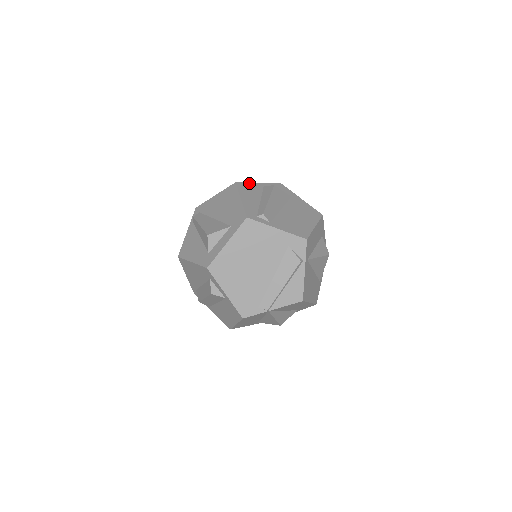
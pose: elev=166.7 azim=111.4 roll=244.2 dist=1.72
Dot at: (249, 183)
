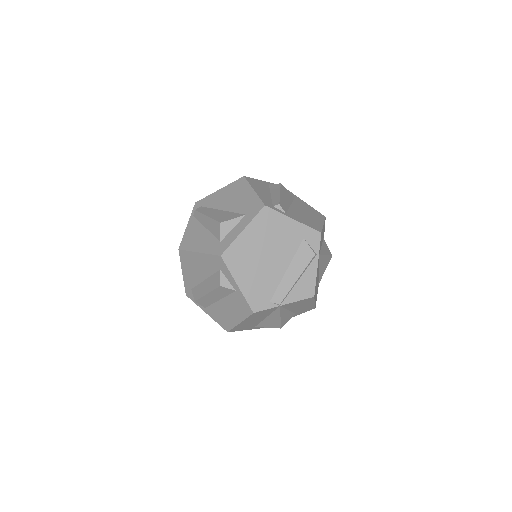
Dot at: (256, 179)
